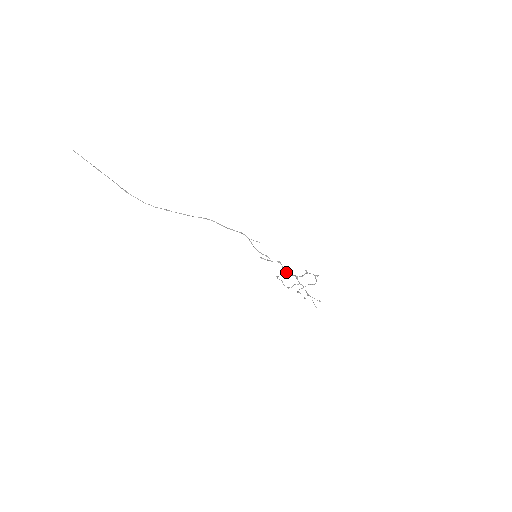
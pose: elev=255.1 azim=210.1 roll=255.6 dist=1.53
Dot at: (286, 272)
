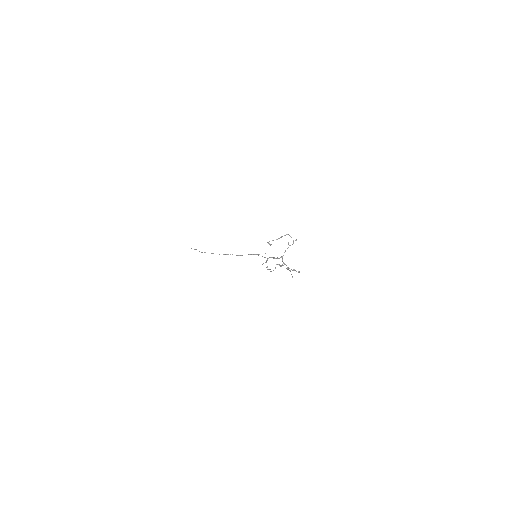
Dot at: (275, 258)
